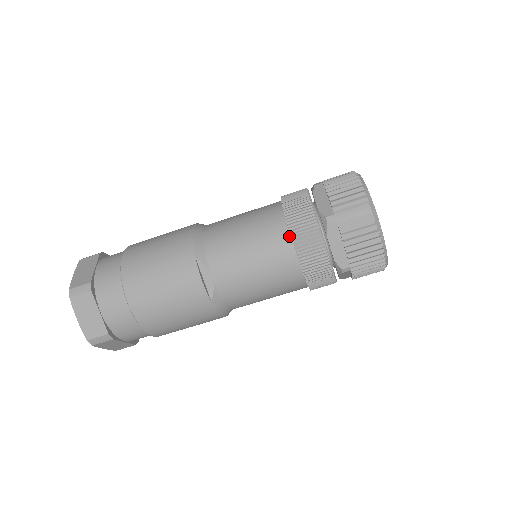
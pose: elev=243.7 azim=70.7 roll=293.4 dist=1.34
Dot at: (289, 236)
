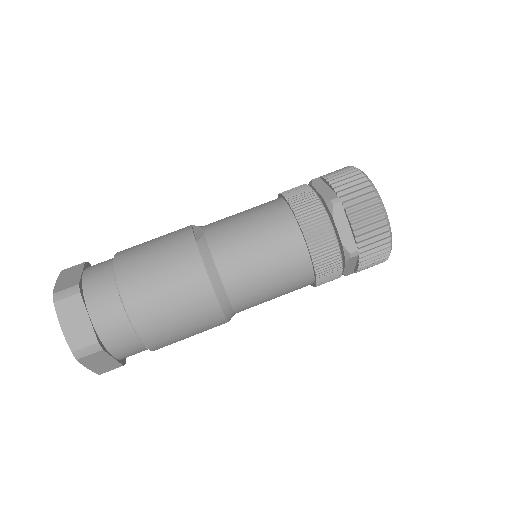
Dot at: (279, 198)
